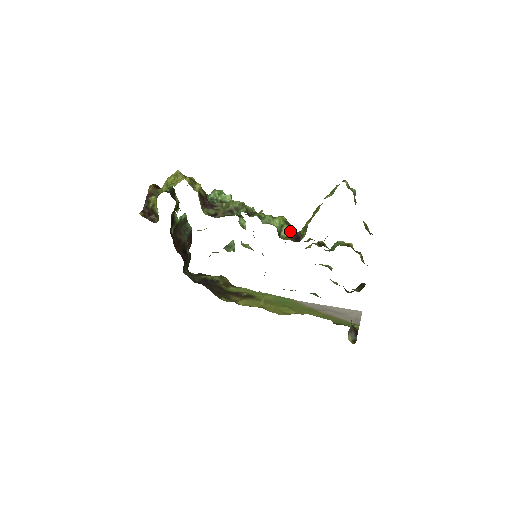
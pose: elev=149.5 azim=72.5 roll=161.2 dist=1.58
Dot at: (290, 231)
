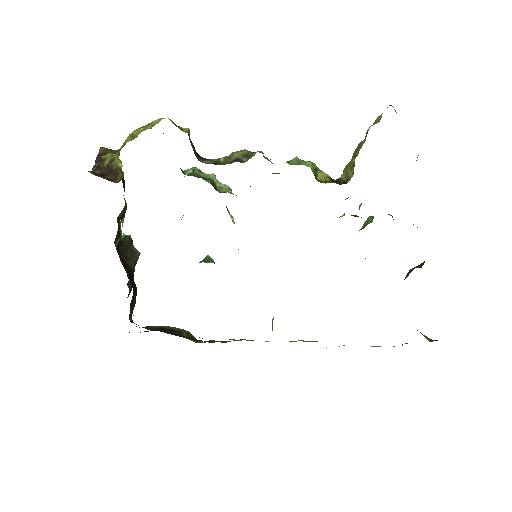
Dot at: (327, 176)
